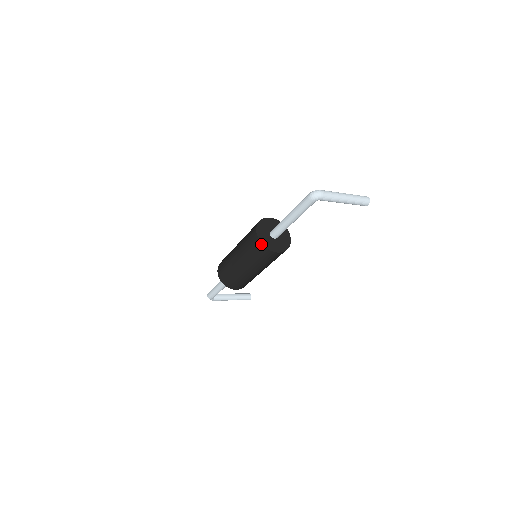
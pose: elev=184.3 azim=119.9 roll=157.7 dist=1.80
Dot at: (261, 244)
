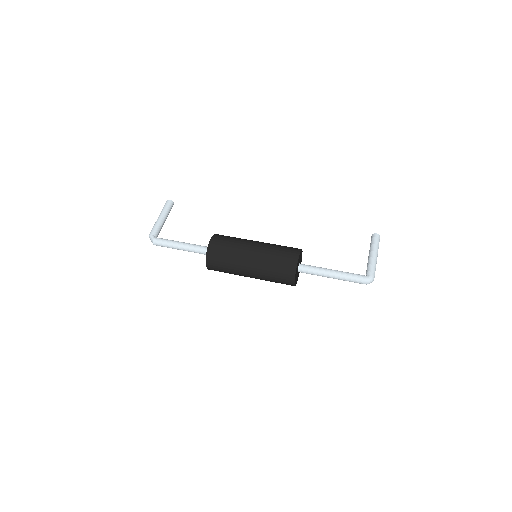
Dot at: occluded
